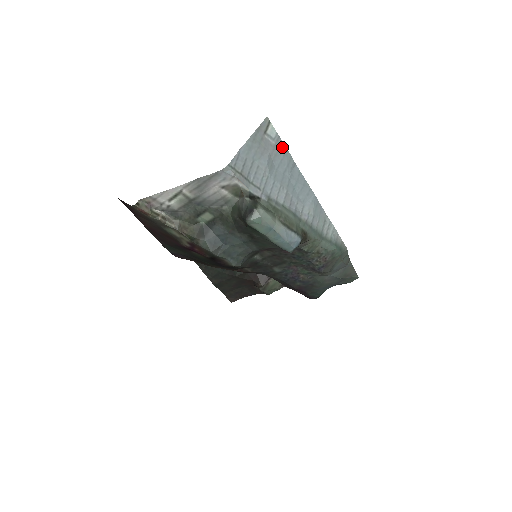
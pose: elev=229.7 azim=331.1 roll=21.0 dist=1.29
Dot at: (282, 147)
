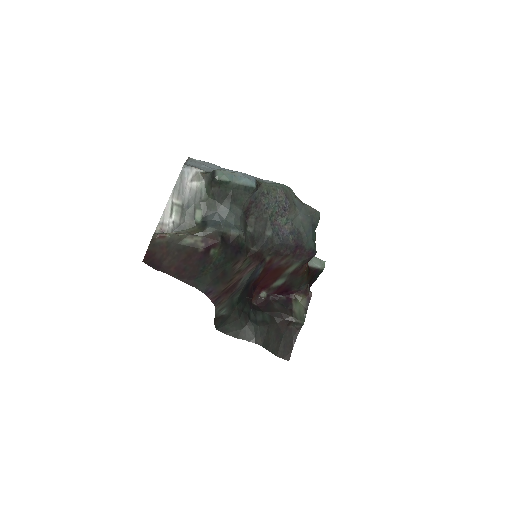
Dot at: (207, 163)
